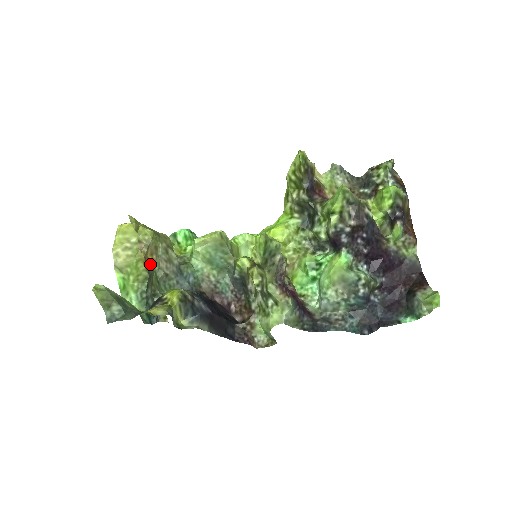
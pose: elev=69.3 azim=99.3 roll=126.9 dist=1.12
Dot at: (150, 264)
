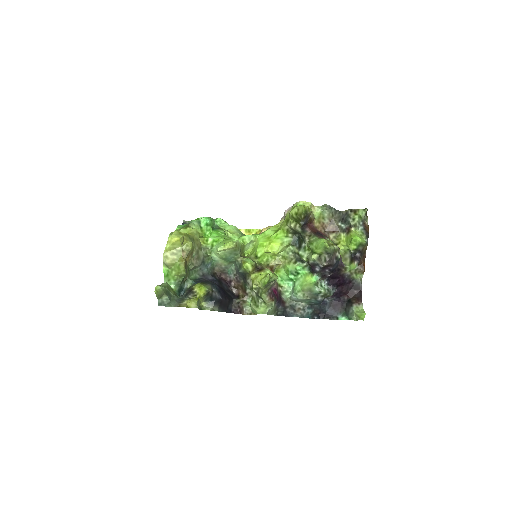
Dot at: (187, 263)
